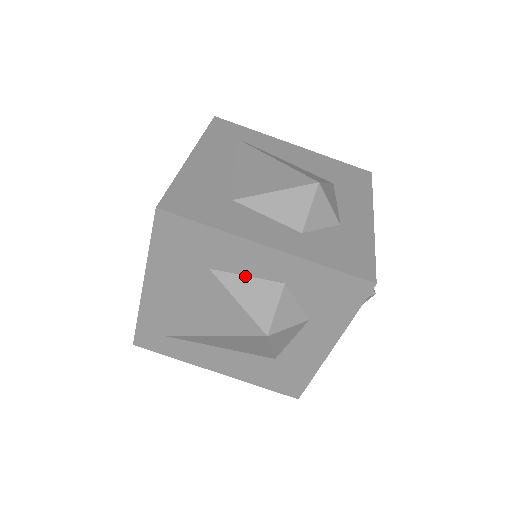
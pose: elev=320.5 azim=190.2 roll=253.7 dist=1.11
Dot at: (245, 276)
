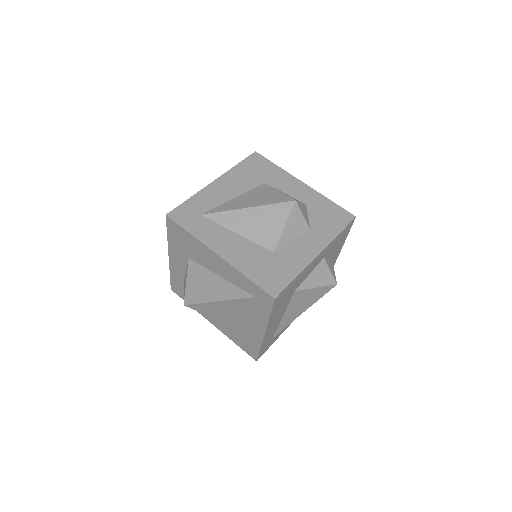
Dot at: (309, 275)
